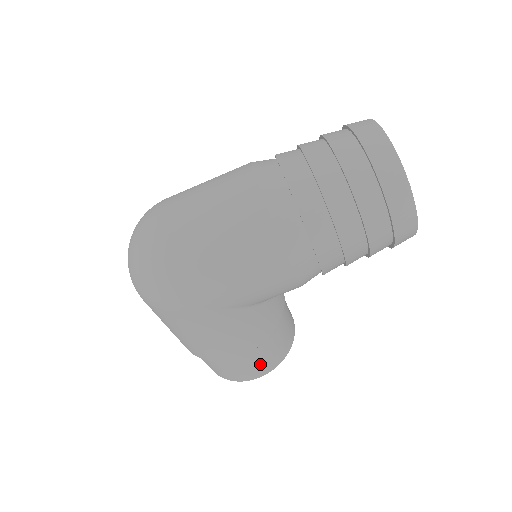
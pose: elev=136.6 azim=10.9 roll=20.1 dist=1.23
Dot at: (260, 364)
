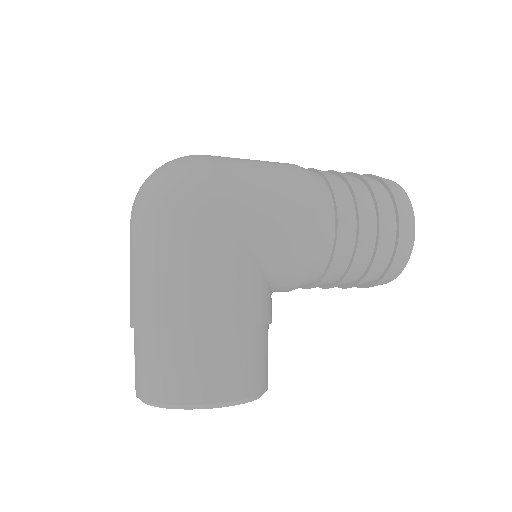
Dot at: (236, 370)
